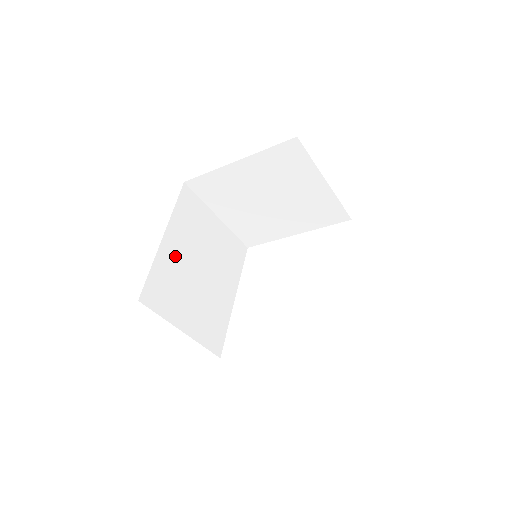
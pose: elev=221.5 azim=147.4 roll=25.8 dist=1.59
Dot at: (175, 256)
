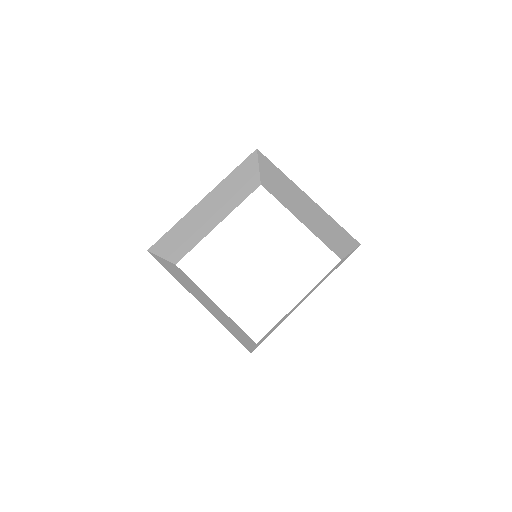
Dot at: (199, 210)
